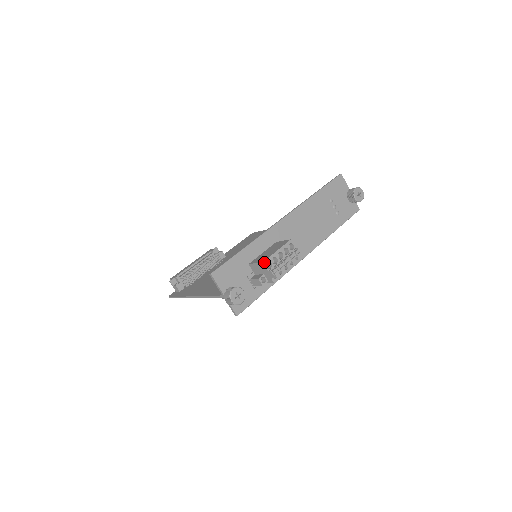
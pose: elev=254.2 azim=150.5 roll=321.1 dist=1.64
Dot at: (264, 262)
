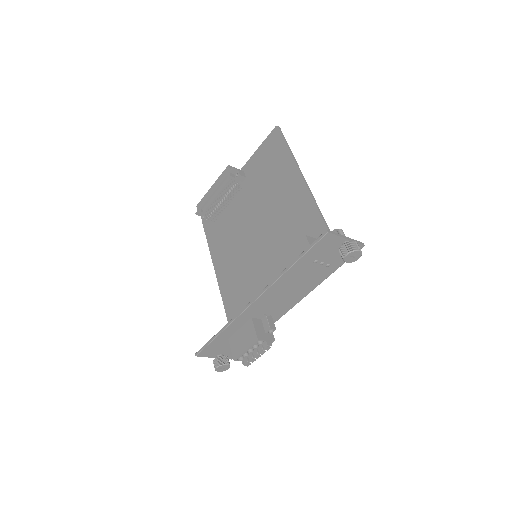
Dot at: (235, 360)
